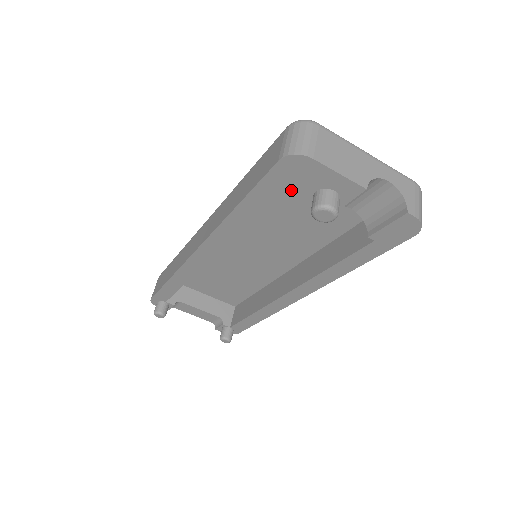
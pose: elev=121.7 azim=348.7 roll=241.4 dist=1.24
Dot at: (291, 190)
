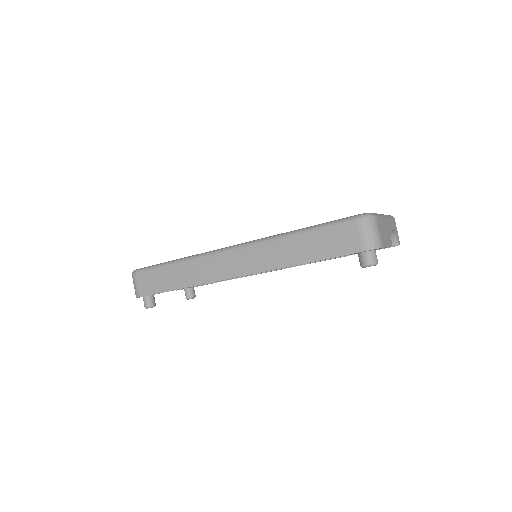
Dot at: occluded
